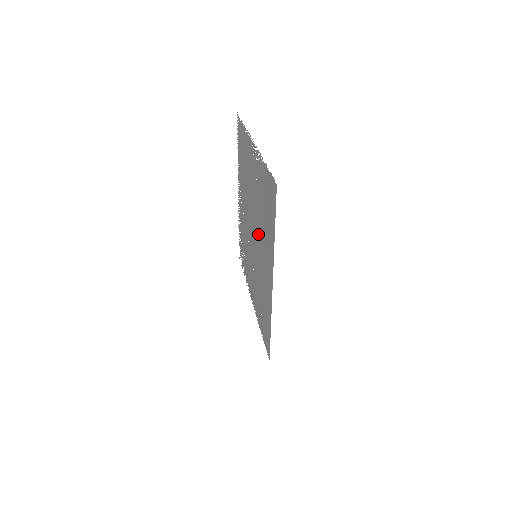
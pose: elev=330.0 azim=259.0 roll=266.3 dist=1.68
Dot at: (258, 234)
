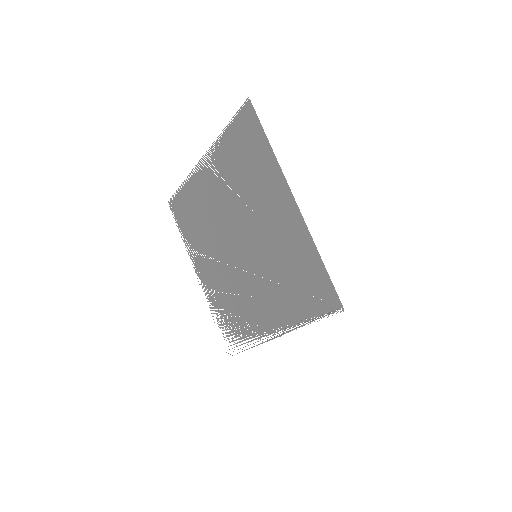
Dot at: (248, 219)
